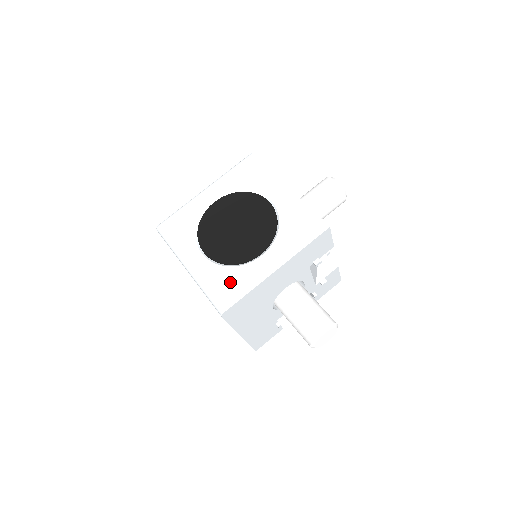
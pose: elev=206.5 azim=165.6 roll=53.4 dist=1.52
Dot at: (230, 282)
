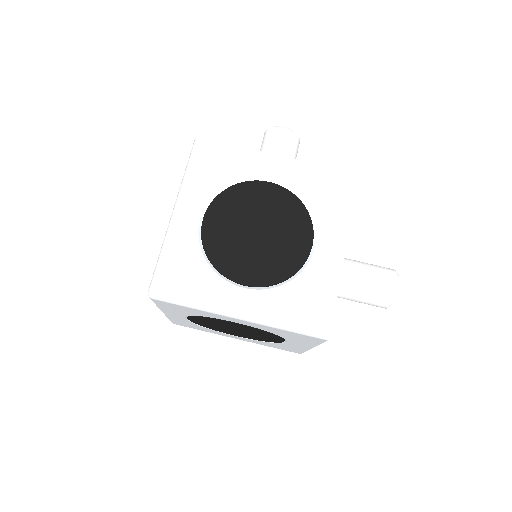
Dot at: (307, 297)
